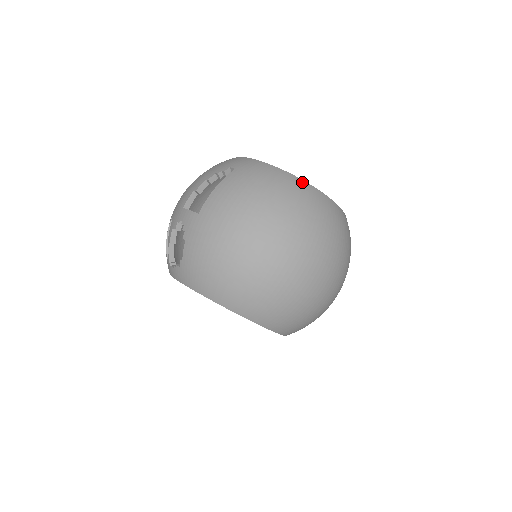
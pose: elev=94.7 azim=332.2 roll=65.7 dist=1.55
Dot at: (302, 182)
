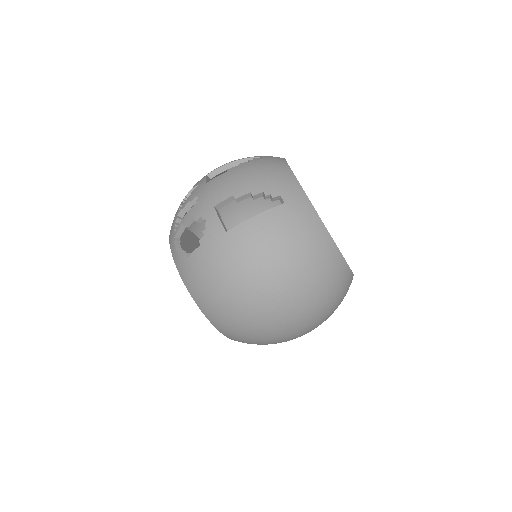
Dot at: (336, 251)
